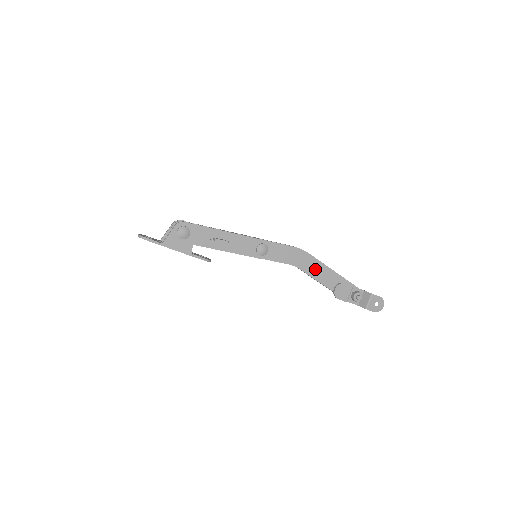
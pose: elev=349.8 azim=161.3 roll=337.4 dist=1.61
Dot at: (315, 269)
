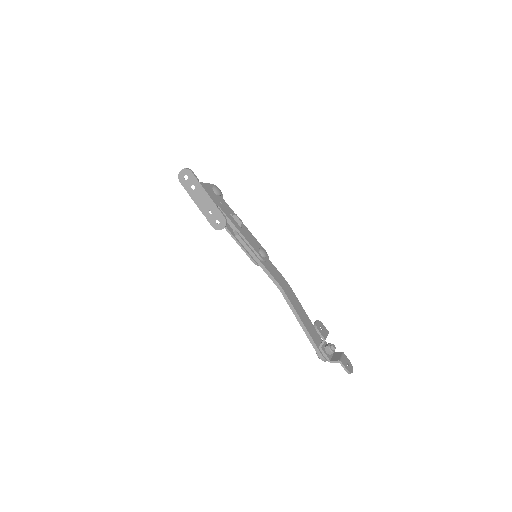
Dot at: (296, 304)
